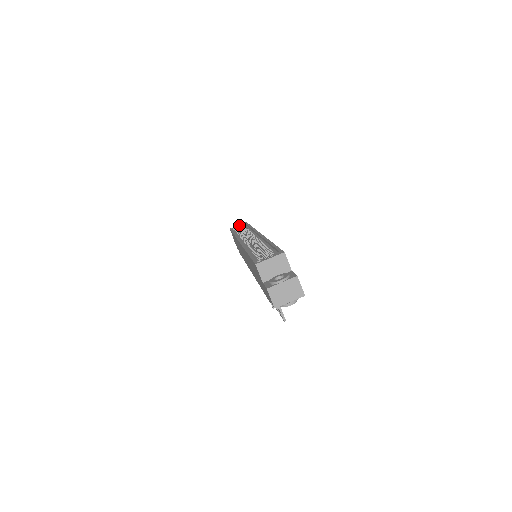
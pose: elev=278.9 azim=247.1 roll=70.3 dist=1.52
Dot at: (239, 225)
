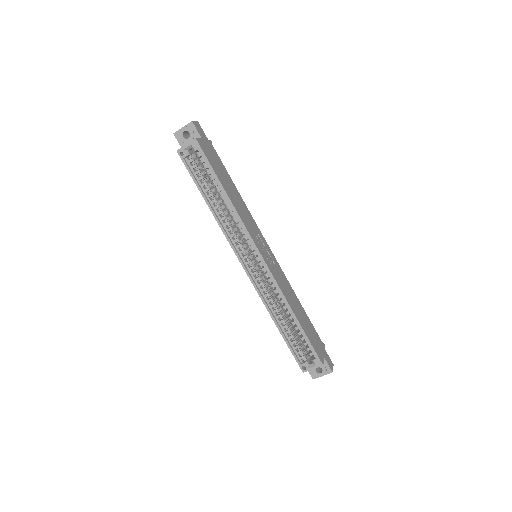
Dot at: (188, 147)
